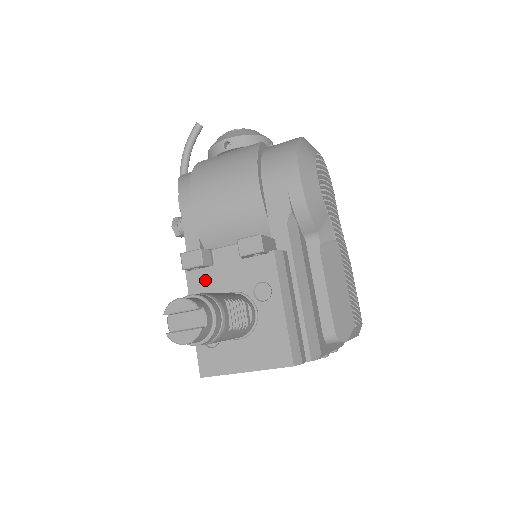
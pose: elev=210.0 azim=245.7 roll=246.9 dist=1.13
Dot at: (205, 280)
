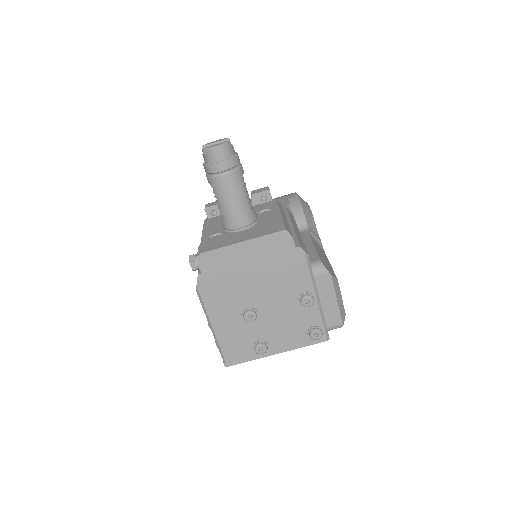
Dot at: (219, 219)
